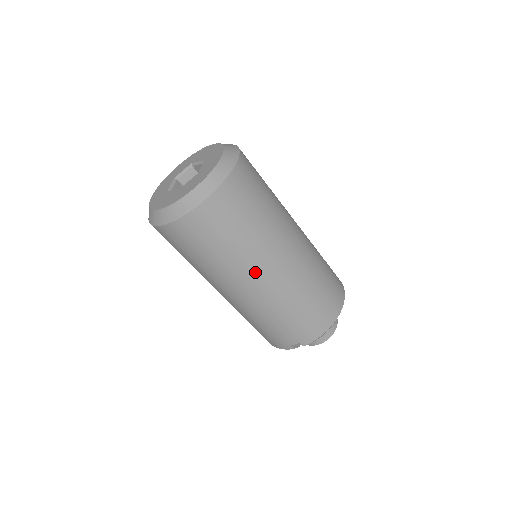
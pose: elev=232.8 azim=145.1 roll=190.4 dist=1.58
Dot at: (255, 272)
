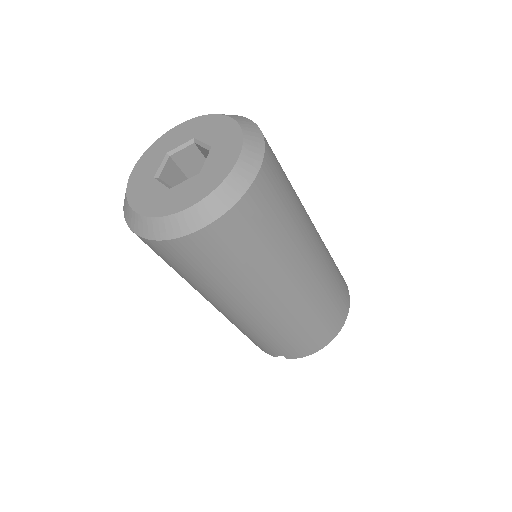
Dot at: (251, 301)
